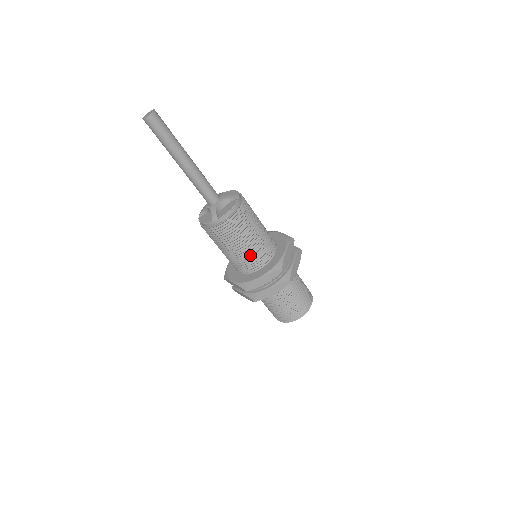
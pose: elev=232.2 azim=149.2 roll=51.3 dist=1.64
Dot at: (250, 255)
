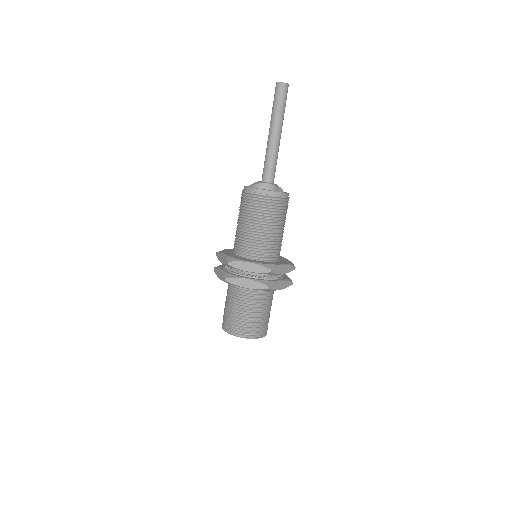
Dot at: (278, 242)
